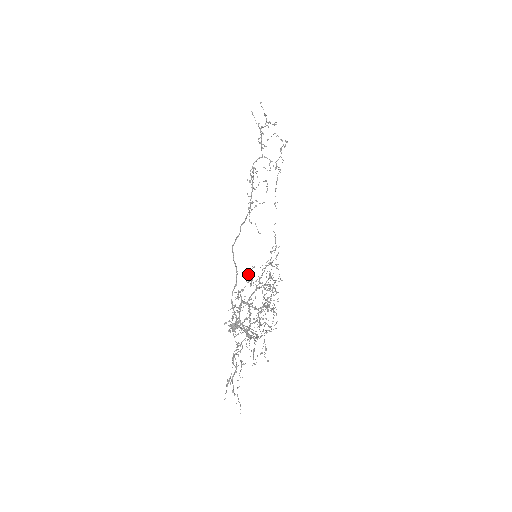
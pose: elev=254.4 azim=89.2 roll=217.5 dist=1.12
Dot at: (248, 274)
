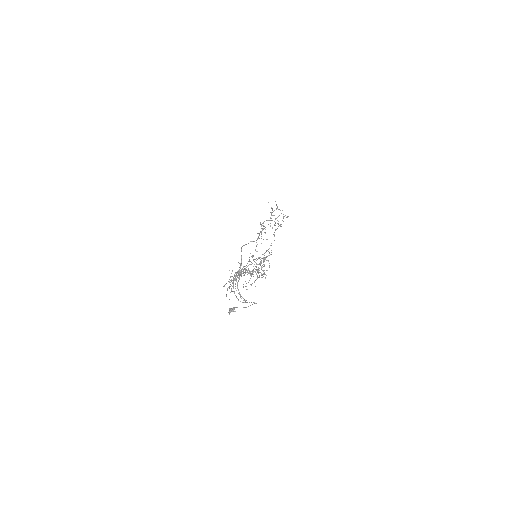
Dot at: (249, 257)
